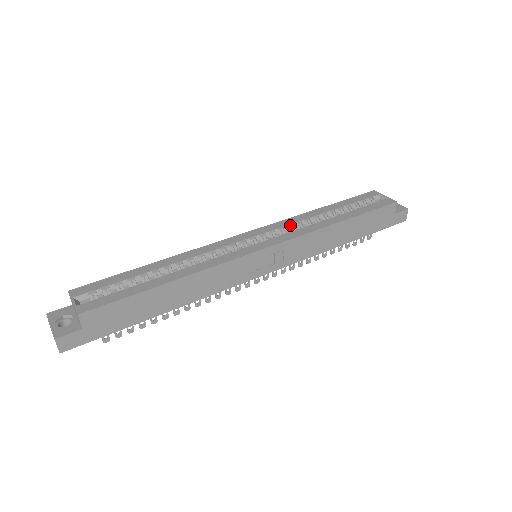
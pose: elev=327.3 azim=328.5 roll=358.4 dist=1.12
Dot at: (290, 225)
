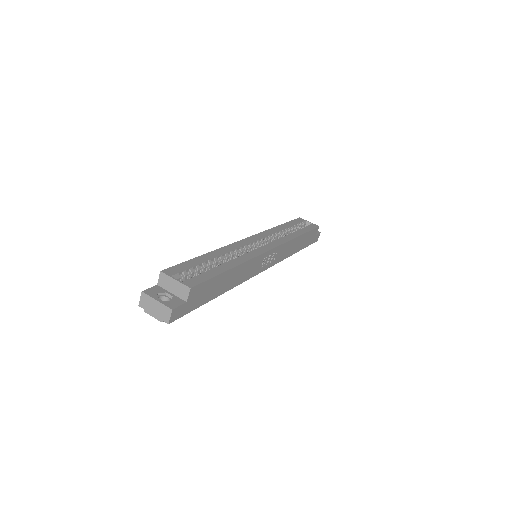
Dot at: (271, 235)
